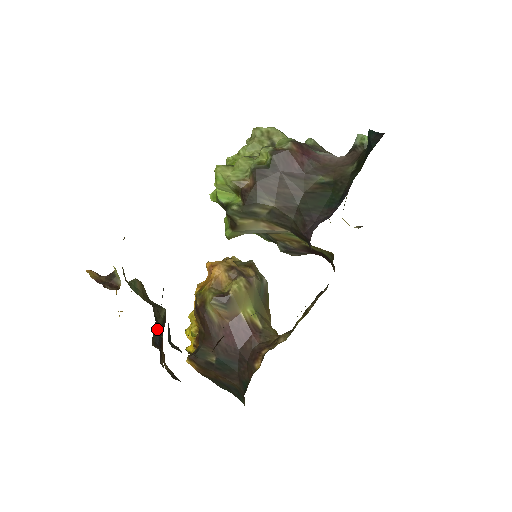
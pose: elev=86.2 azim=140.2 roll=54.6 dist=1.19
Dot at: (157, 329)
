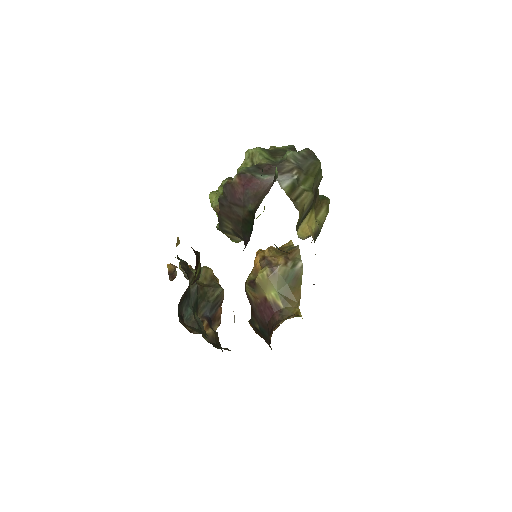
Dot at: (206, 305)
